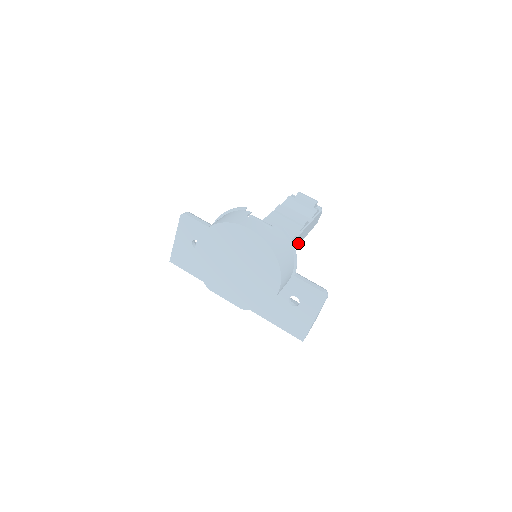
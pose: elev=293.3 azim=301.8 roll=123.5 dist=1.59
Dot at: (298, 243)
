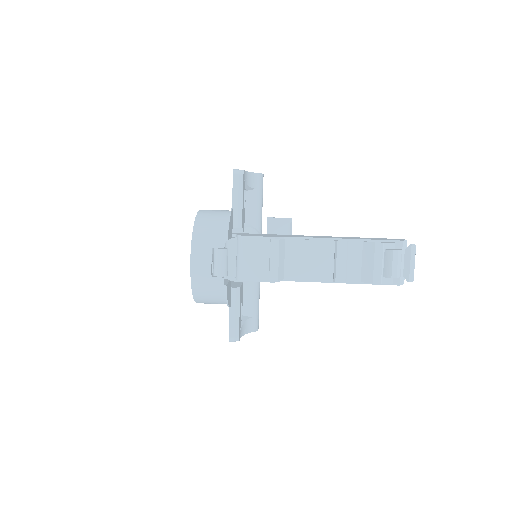
Dot at: occluded
